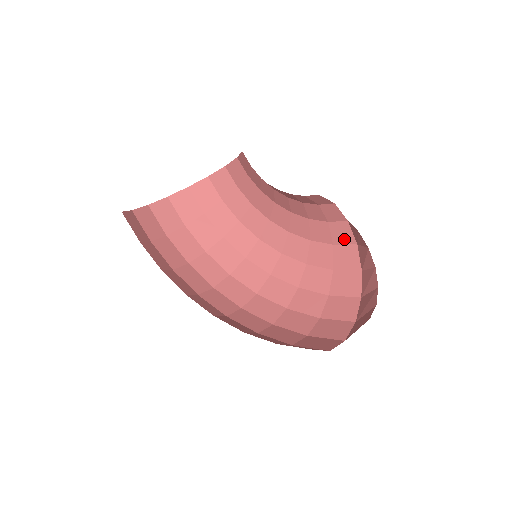
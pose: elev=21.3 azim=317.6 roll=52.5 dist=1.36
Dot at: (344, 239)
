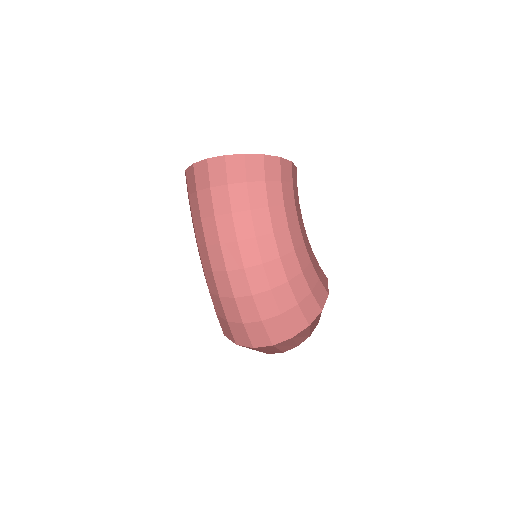
Dot at: (324, 284)
